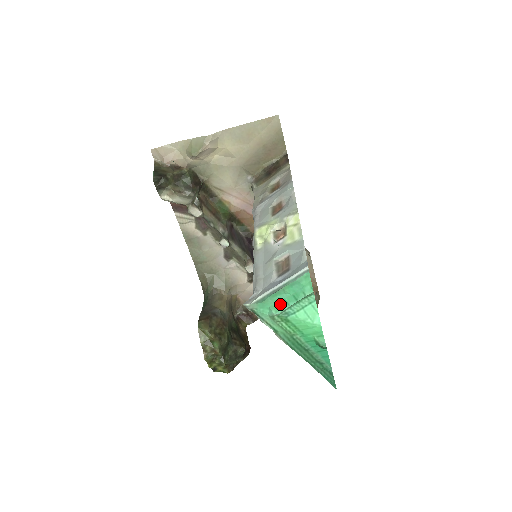
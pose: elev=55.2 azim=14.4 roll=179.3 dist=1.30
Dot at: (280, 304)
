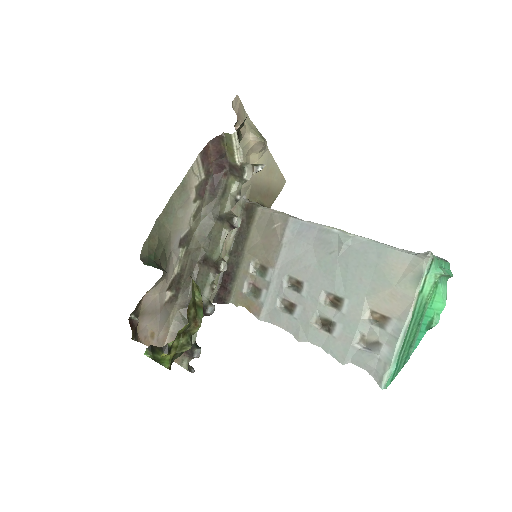
Dot at: (443, 269)
